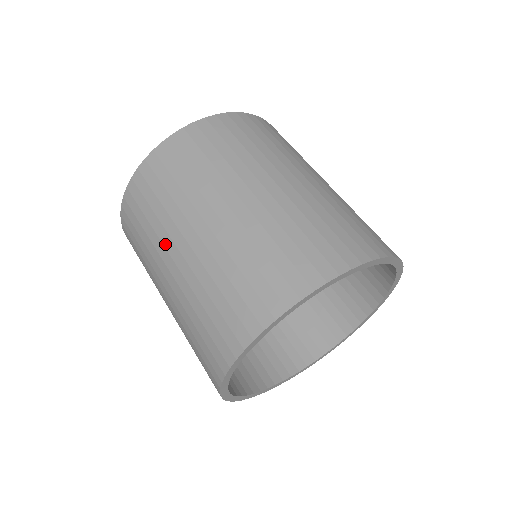
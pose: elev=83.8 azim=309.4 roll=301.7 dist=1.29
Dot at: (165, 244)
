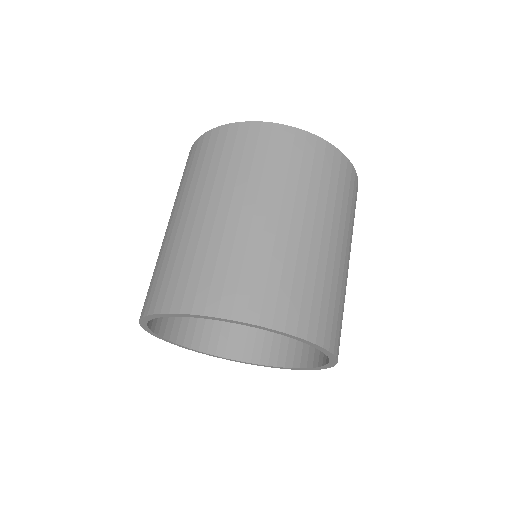
Dot at: (204, 192)
